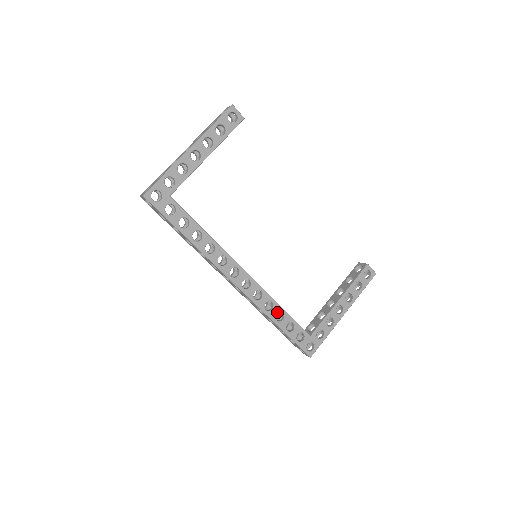
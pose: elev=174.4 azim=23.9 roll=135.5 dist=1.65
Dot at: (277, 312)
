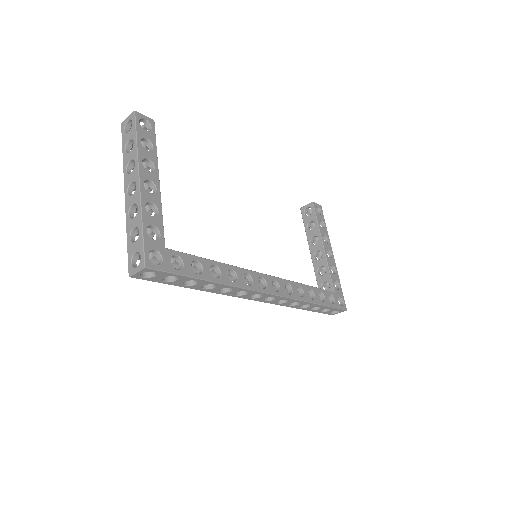
Dot at: (307, 292)
